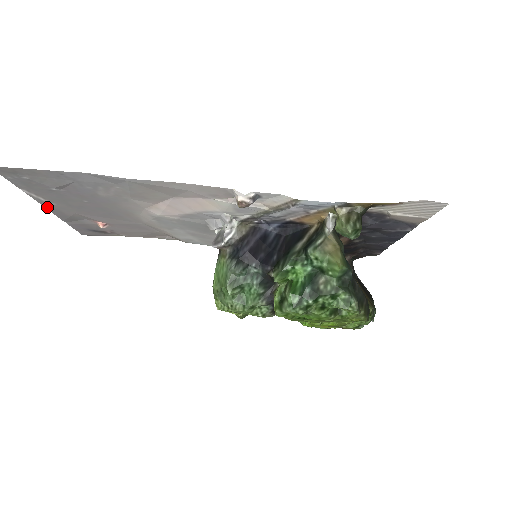
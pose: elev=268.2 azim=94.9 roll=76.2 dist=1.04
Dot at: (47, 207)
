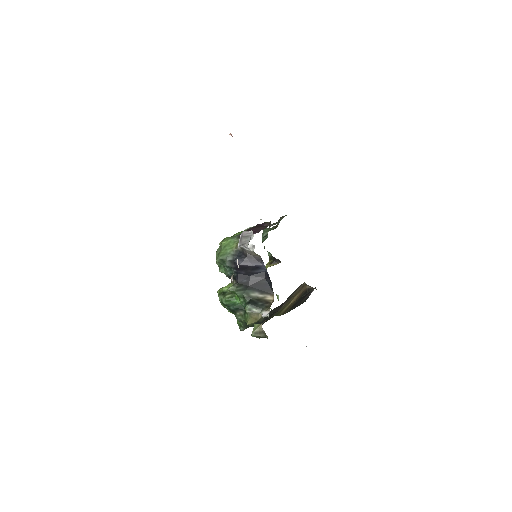
Dot at: occluded
